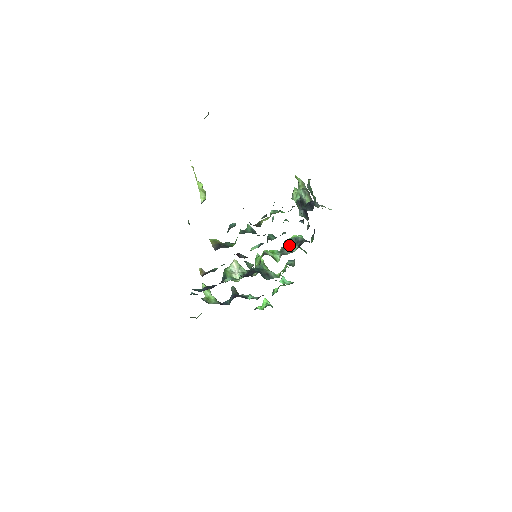
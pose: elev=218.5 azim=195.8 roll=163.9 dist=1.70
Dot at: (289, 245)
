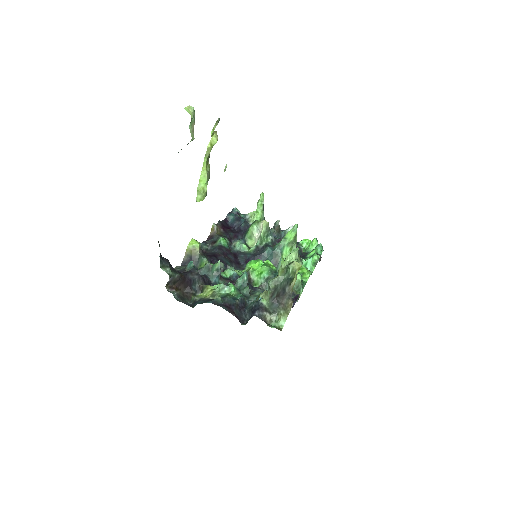
Dot at: occluded
